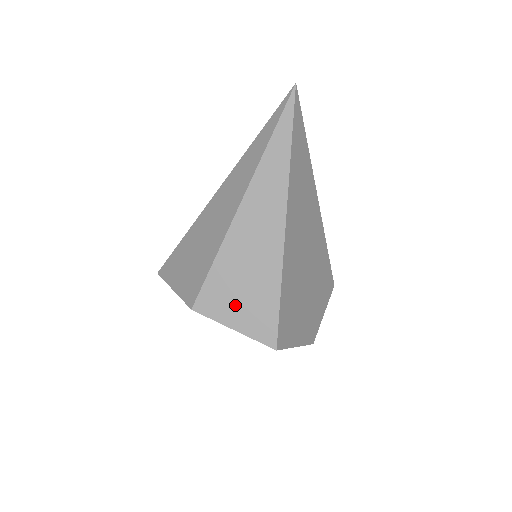
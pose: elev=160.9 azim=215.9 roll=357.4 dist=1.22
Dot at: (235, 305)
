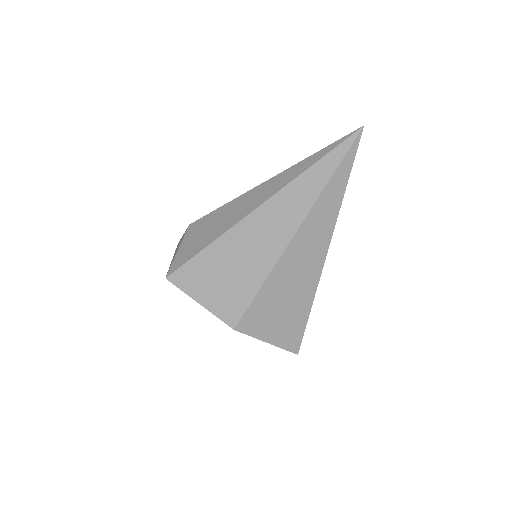
Dot at: (273, 322)
